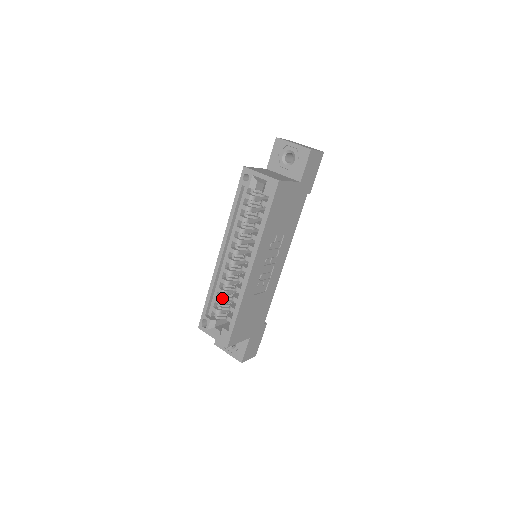
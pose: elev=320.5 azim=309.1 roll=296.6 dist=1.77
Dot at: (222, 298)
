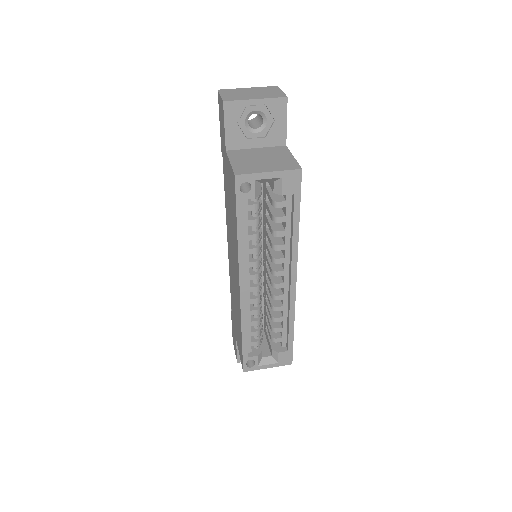
Dot at: (258, 327)
